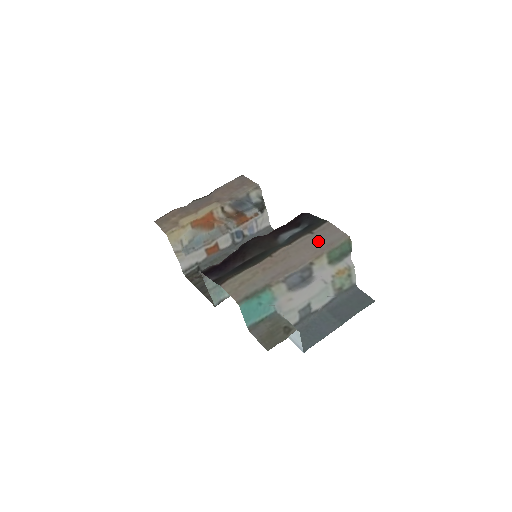
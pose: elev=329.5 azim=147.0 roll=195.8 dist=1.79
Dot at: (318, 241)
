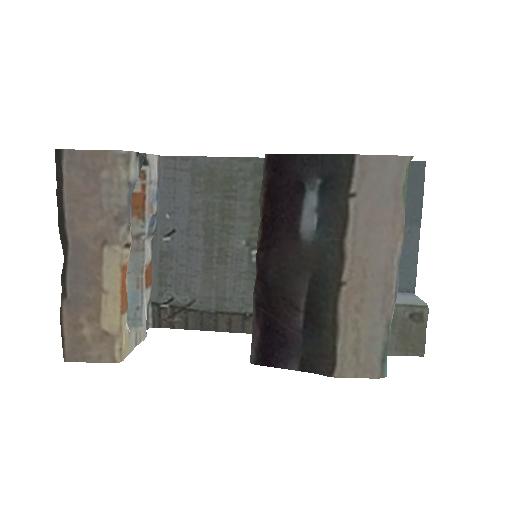
Dot at: (377, 203)
